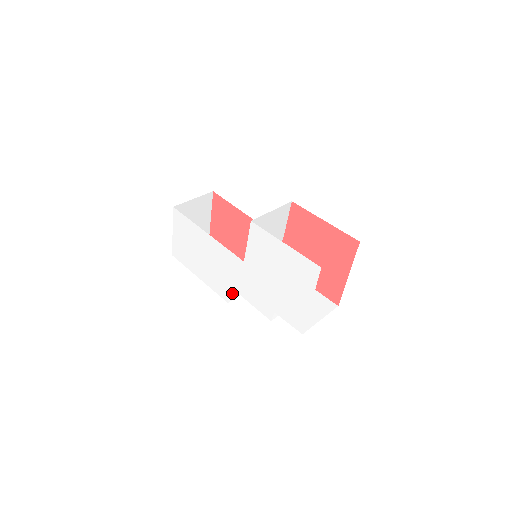
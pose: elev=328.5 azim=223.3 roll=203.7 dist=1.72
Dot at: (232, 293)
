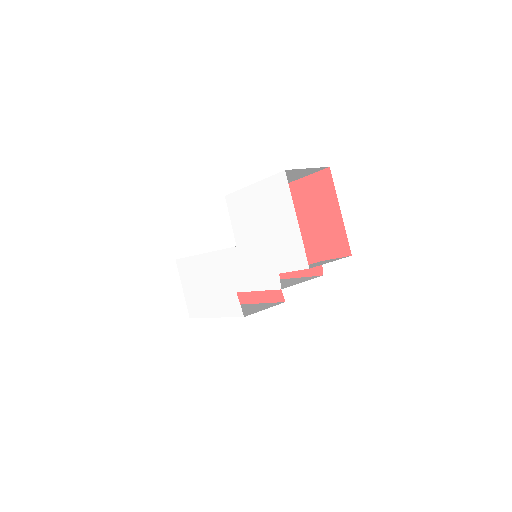
Dot at: (249, 313)
